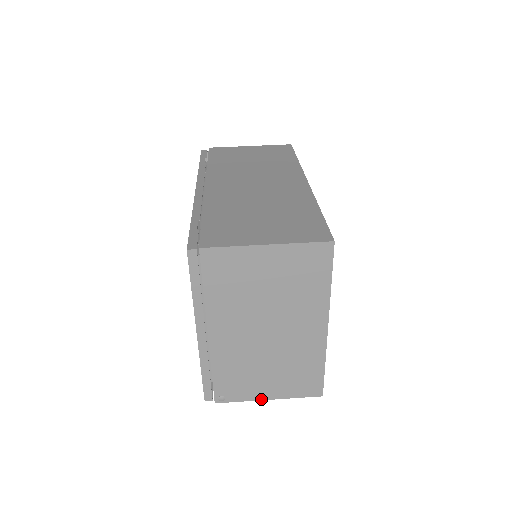
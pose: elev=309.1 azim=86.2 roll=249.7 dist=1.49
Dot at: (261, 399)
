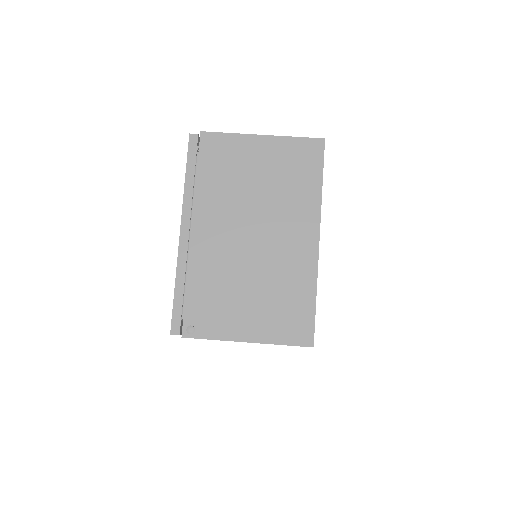
Dot at: (238, 340)
